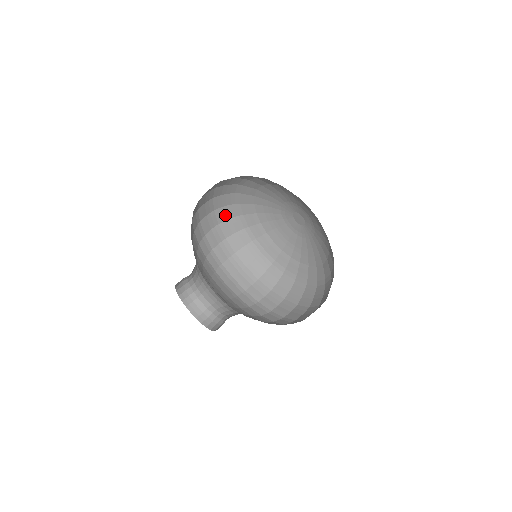
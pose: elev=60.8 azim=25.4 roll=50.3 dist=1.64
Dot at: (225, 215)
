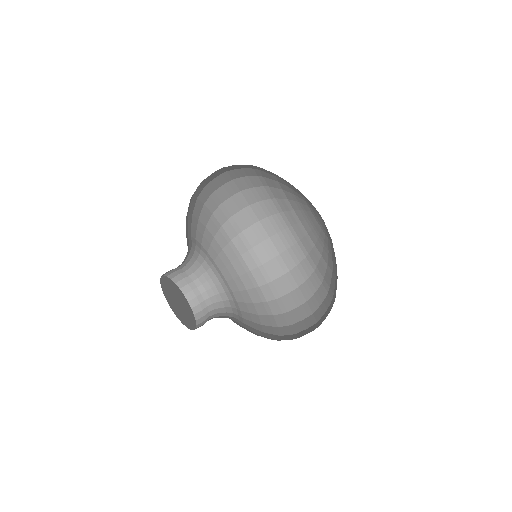
Dot at: (241, 173)
